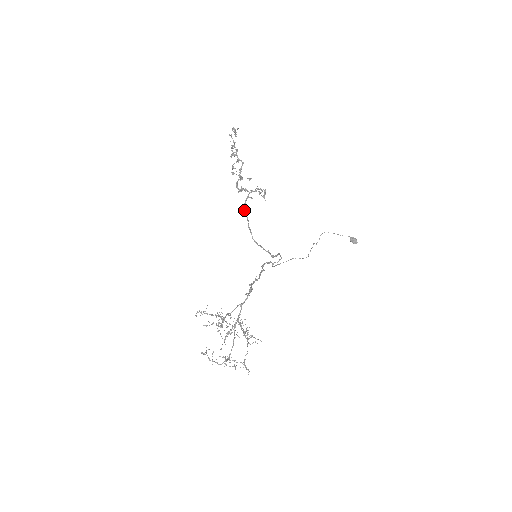
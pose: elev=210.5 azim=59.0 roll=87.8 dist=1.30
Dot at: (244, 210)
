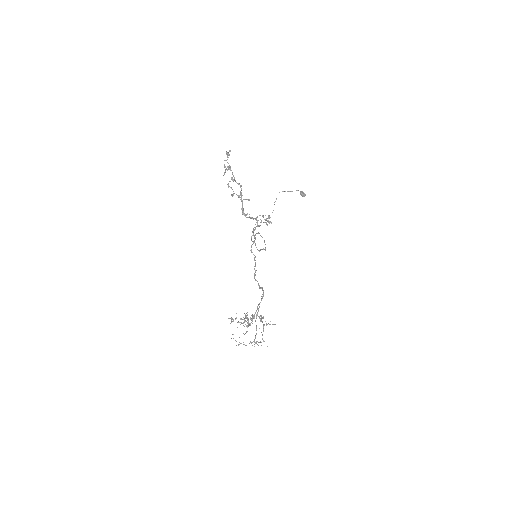
Dot at: (253, 234)
